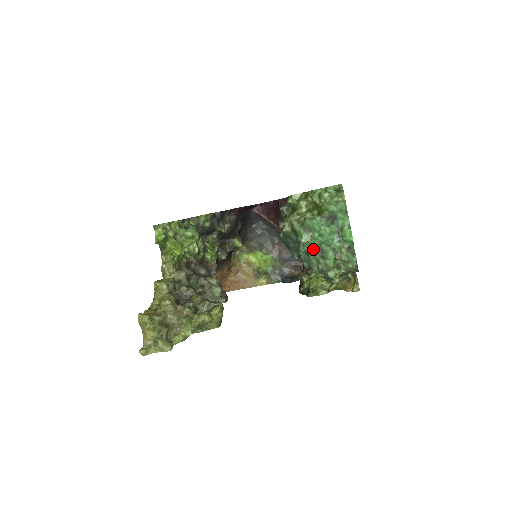
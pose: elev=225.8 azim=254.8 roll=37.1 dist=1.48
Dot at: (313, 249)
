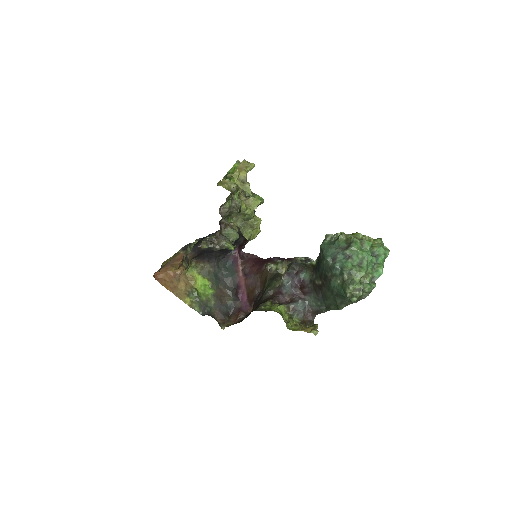
Dot at: (357, 257)
